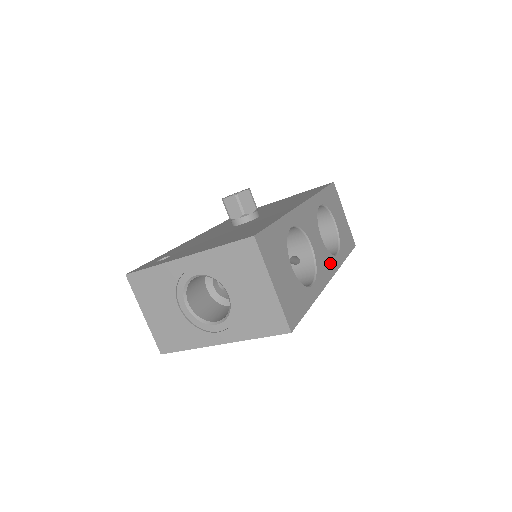
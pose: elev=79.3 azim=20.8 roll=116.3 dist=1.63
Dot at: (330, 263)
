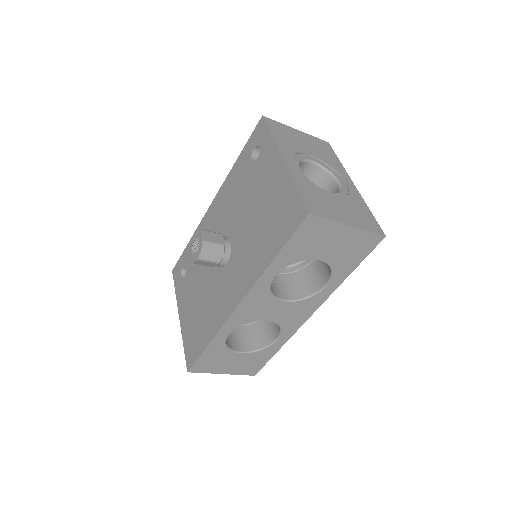
Dot at: (308, 305)
